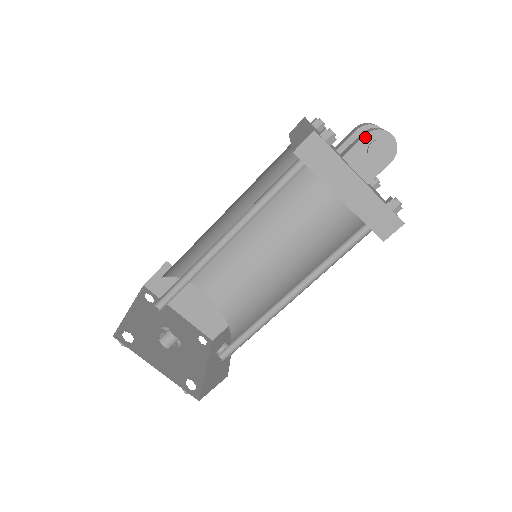
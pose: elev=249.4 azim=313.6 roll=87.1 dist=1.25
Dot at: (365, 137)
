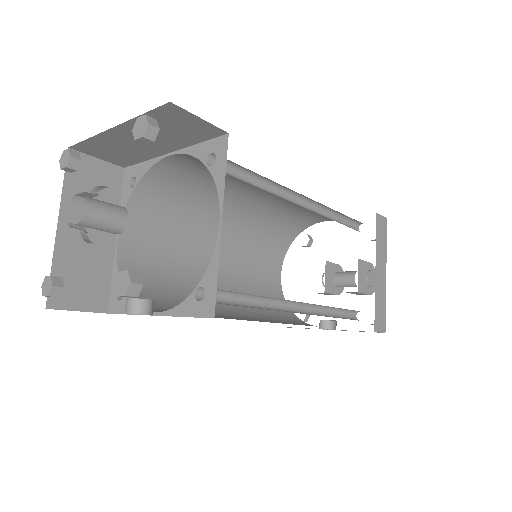
Dot at: (370, 264)
